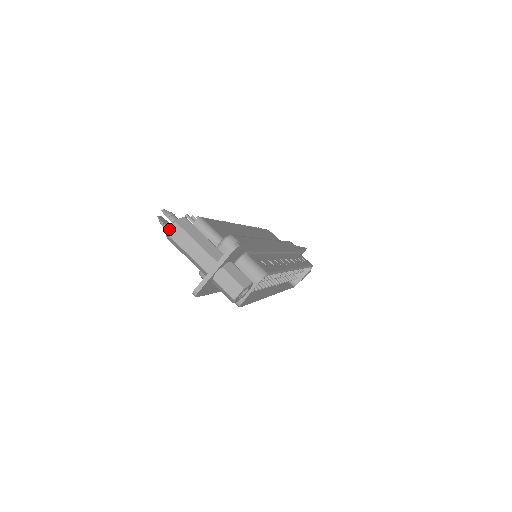
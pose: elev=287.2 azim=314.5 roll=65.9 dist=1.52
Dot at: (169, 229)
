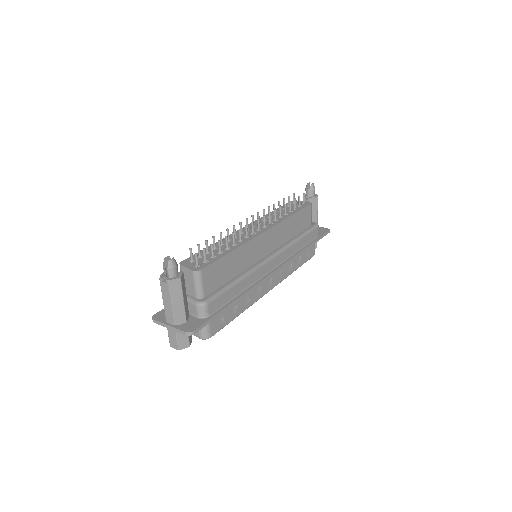
Dot at: (164, 277)
